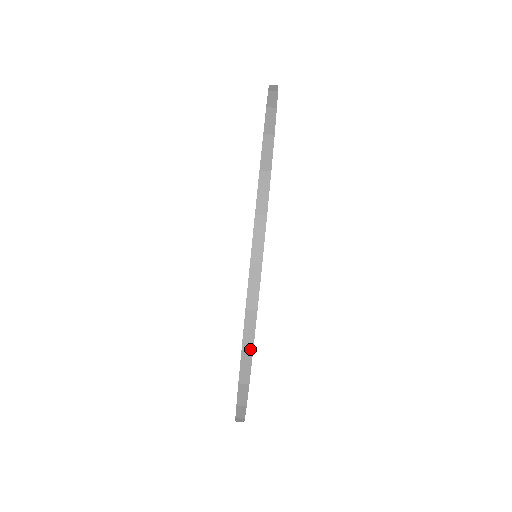
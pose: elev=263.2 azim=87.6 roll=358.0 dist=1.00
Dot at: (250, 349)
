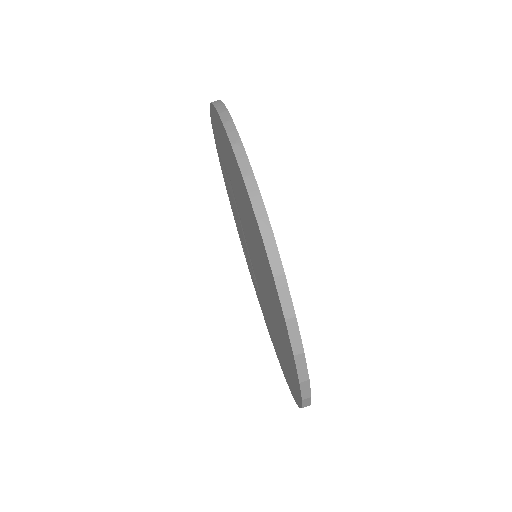
Dot at: occluded
